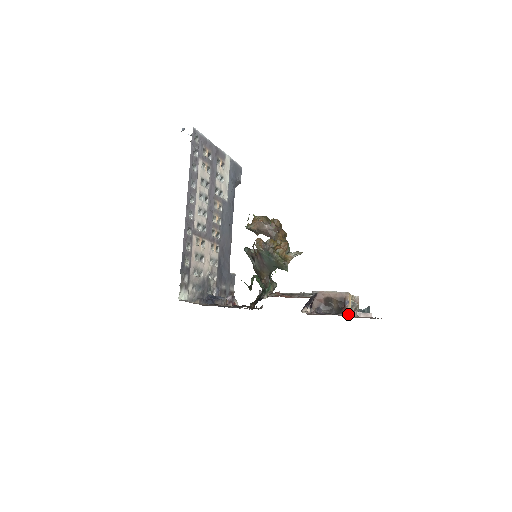
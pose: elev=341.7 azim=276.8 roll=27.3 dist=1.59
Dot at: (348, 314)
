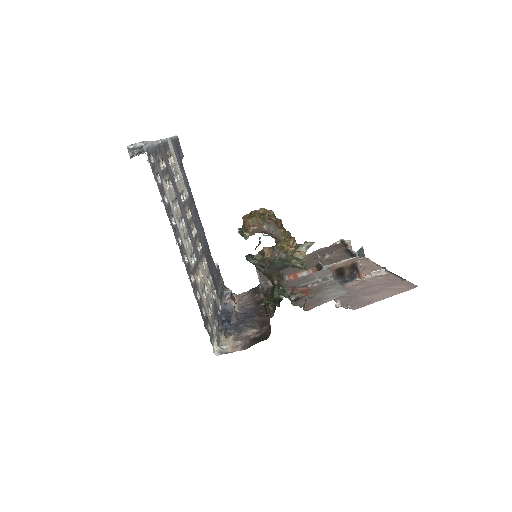
Dot at: (363, 277)
